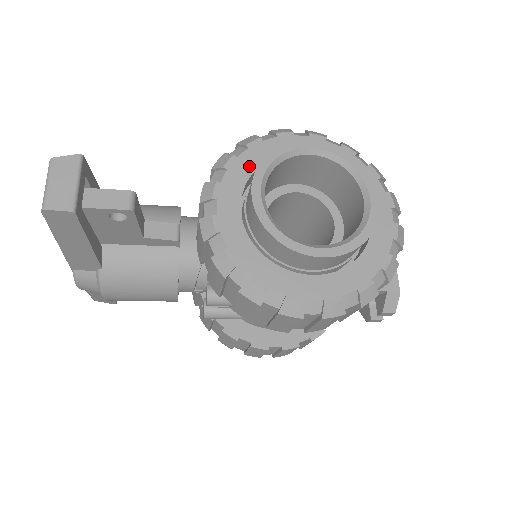
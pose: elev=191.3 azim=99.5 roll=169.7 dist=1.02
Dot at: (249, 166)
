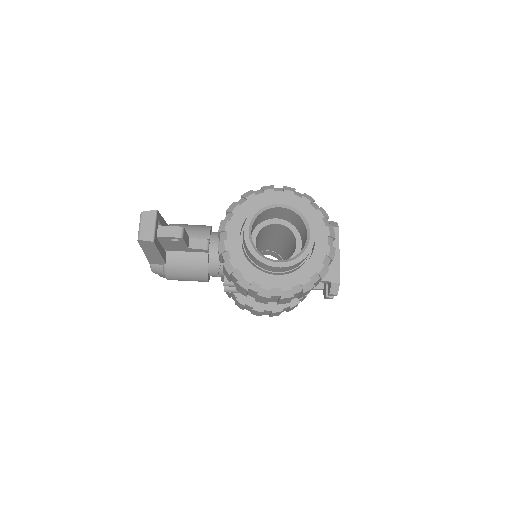
Dot at: (246, 211)
